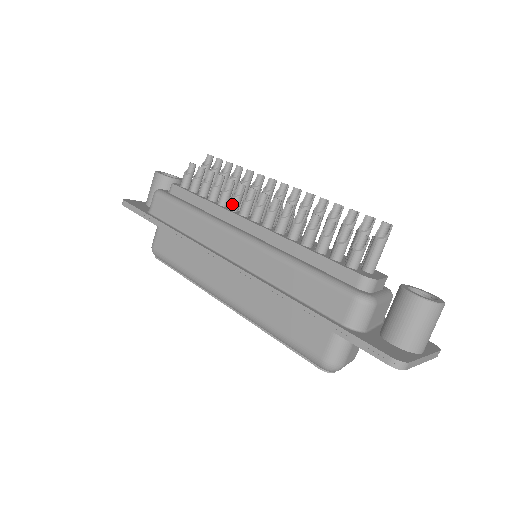
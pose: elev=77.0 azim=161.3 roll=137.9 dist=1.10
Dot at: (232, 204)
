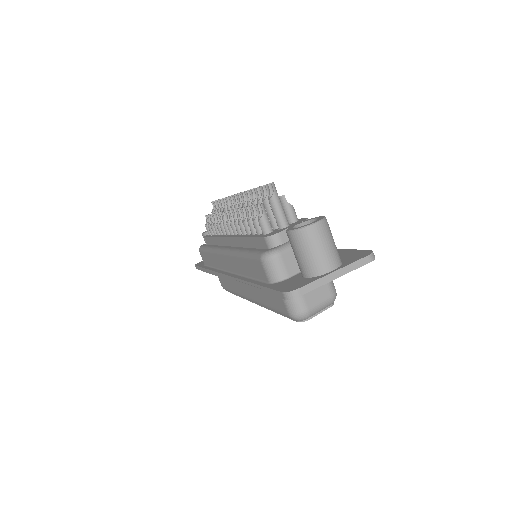
Dot at: (222, 230)
